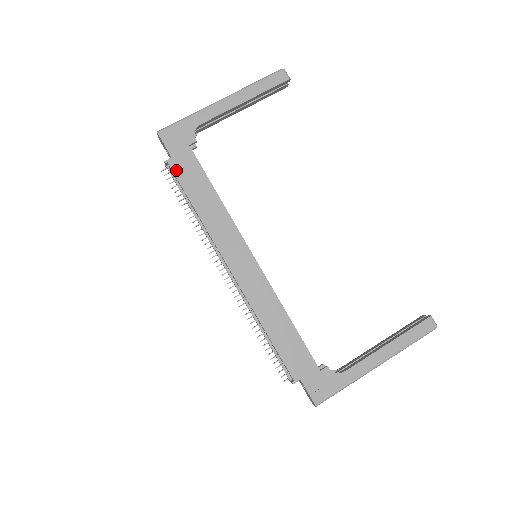
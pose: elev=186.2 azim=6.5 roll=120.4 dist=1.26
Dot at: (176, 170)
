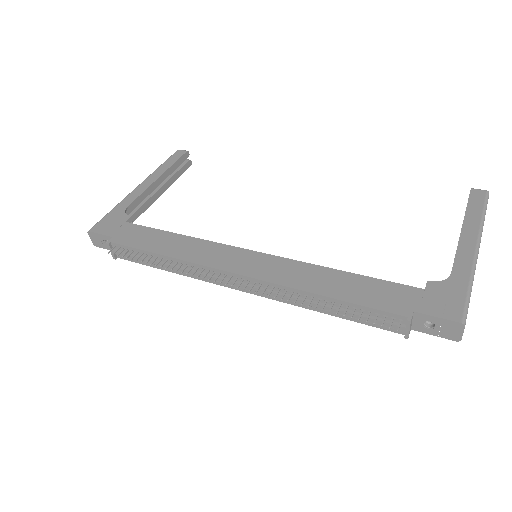
Dot at: (123, 242)
